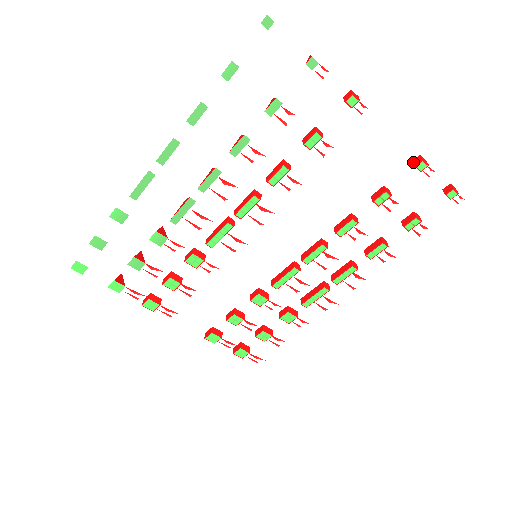
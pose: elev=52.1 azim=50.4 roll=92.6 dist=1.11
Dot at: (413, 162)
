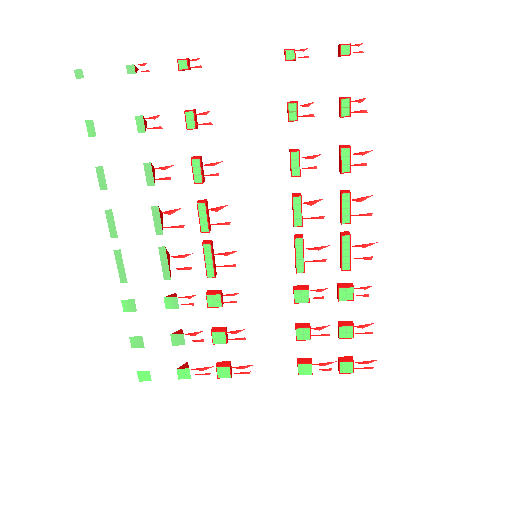
Dot at: occluded
